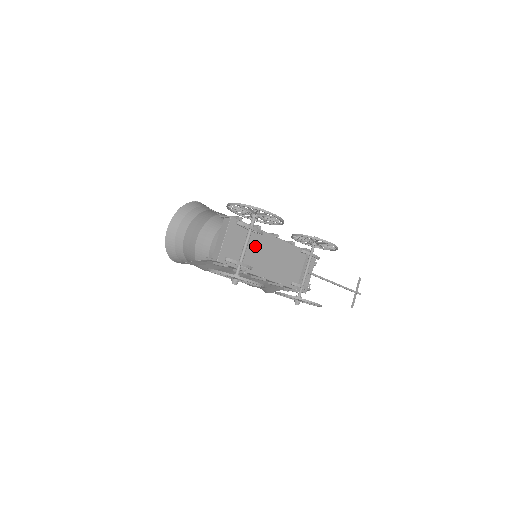
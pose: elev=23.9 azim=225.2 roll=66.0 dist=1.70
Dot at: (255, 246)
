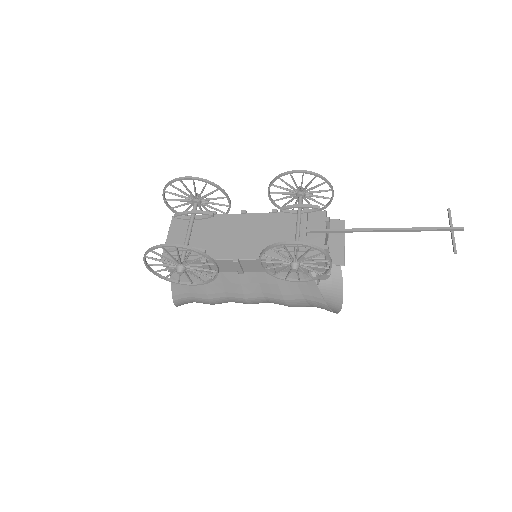
Dot at: (213, 232)
